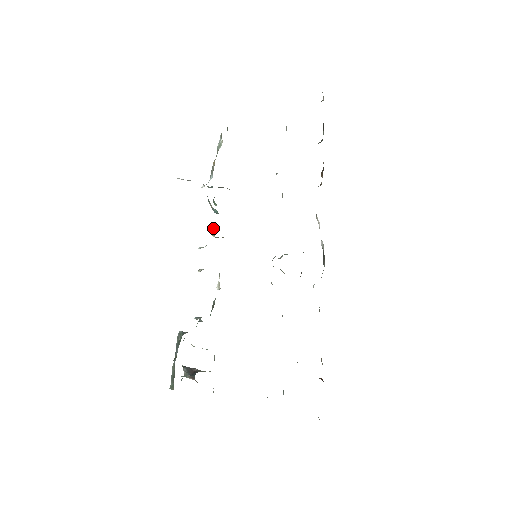
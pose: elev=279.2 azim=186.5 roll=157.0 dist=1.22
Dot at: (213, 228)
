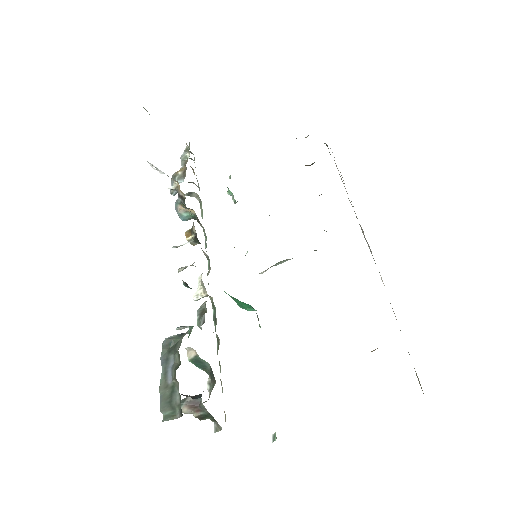
Dot at: occluded
